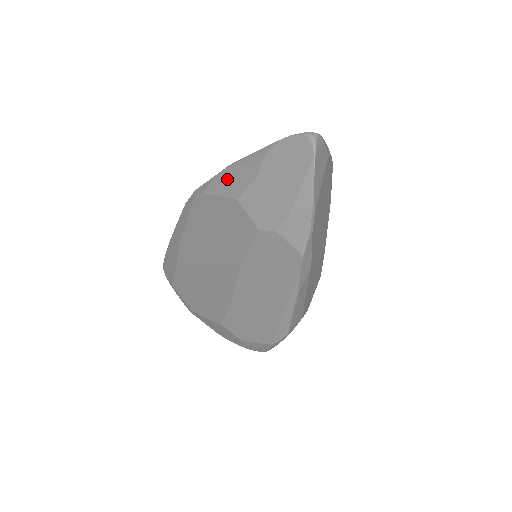
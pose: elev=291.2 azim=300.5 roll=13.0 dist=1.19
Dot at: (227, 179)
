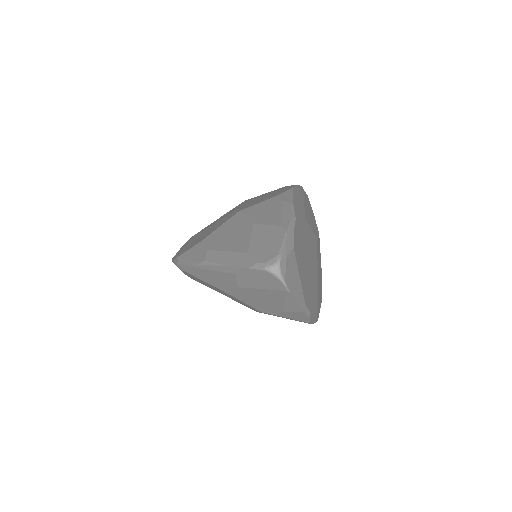
Dot at: (207, 275)
